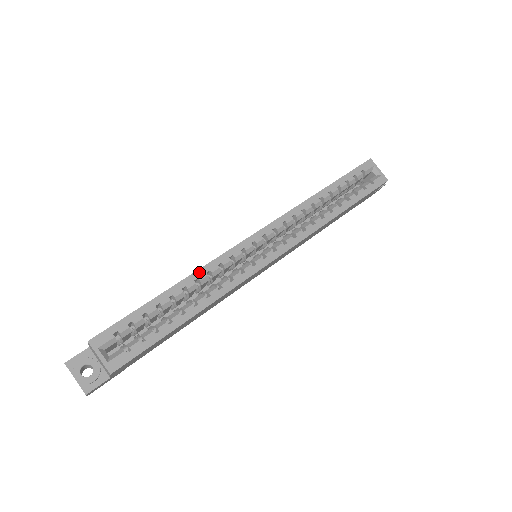
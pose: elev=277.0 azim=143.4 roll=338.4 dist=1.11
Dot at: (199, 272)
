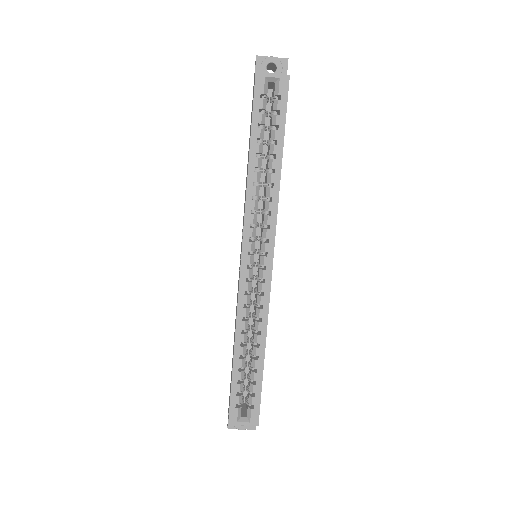
Dot at: (238, 326)
